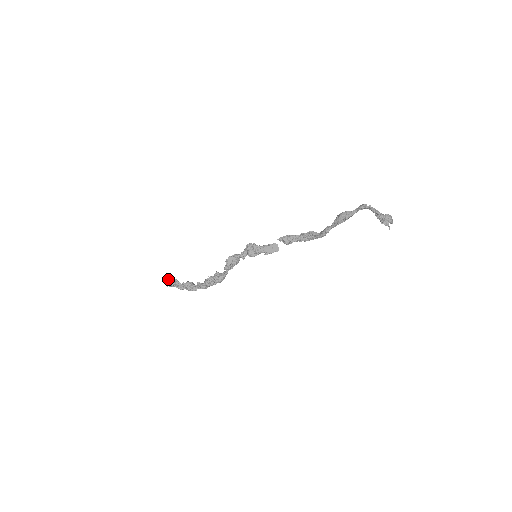
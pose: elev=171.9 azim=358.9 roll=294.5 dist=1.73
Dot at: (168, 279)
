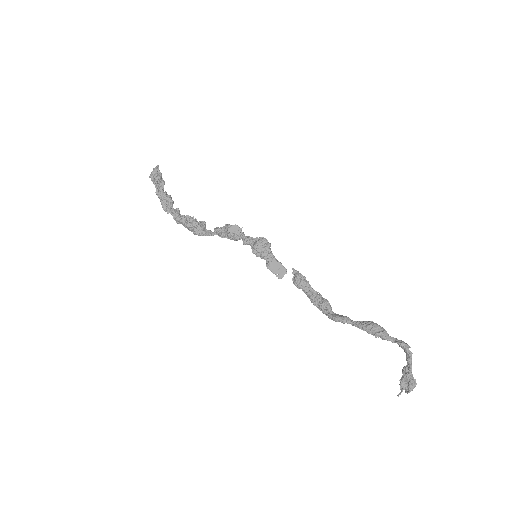
Dot at: (159, 171)
